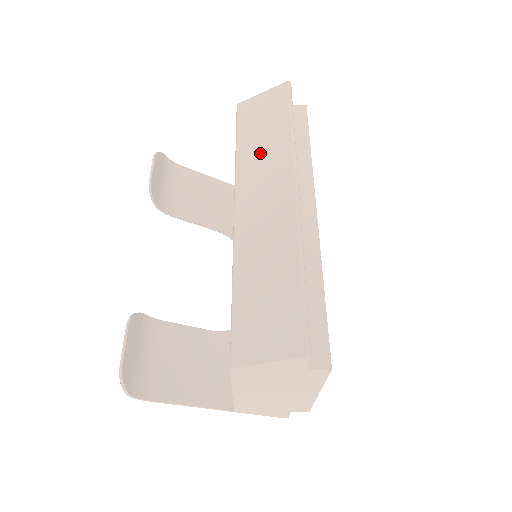
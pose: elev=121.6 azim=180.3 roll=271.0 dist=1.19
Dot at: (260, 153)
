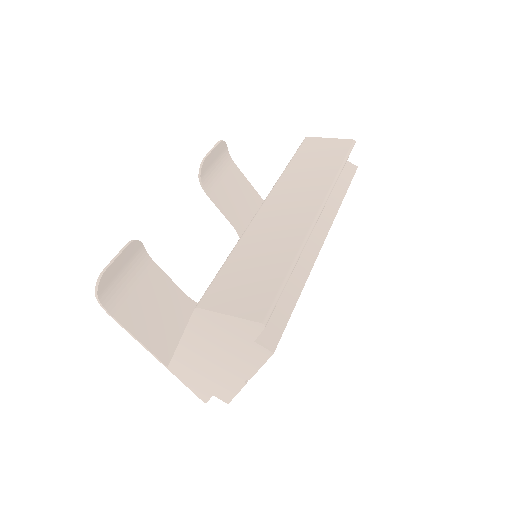
Dot at: (305, 176)
